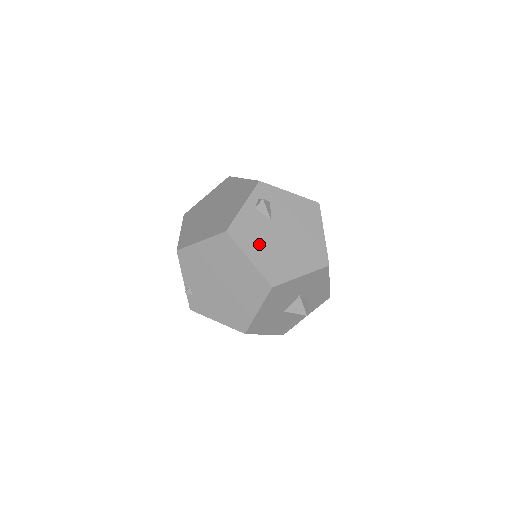
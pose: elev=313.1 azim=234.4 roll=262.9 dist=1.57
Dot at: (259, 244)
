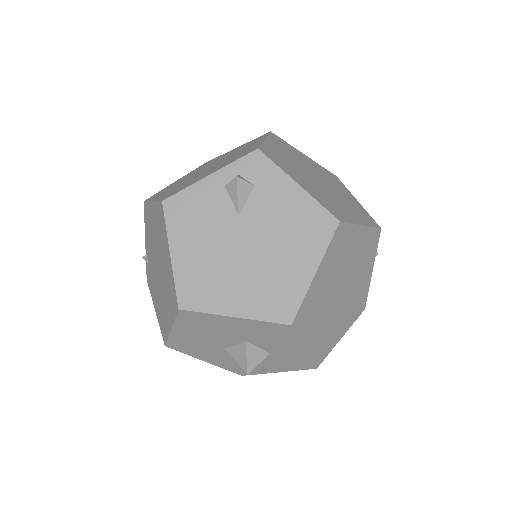
Dot at: (198, 240)
